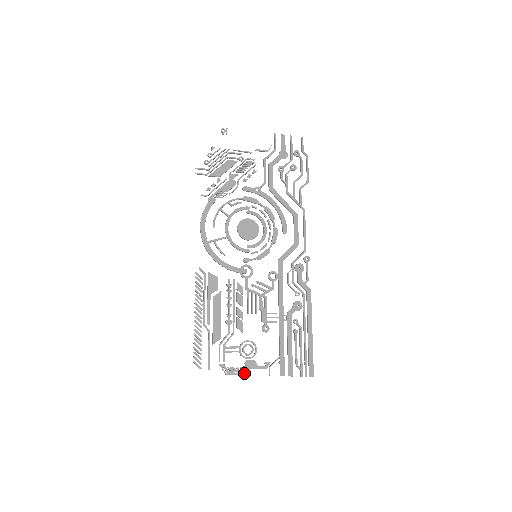
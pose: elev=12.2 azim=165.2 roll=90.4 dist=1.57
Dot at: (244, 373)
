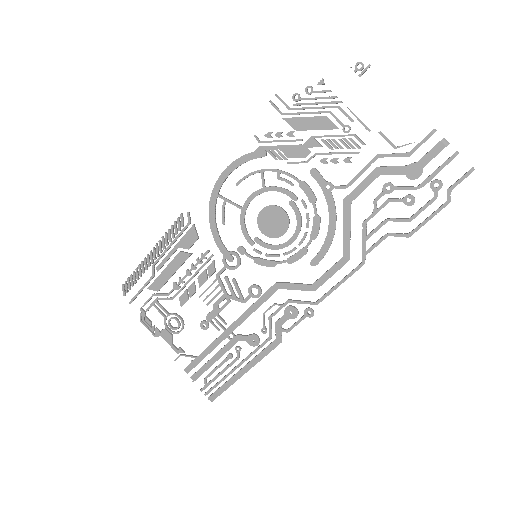
Dot at: (155, 336)
